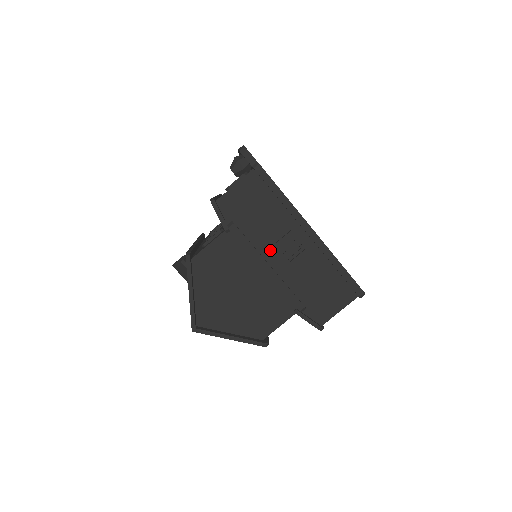
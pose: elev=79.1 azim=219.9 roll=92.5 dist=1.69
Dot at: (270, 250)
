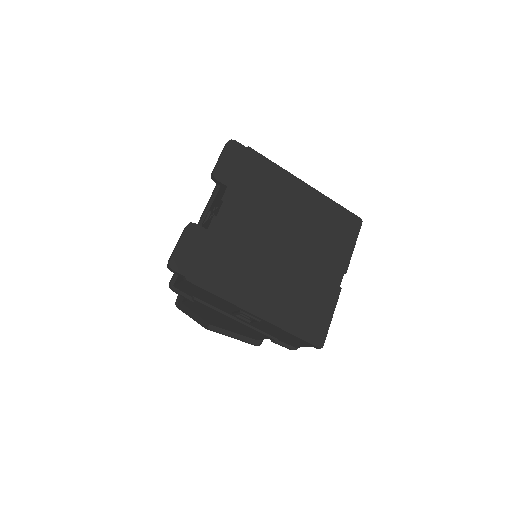
Dot at: occluded
